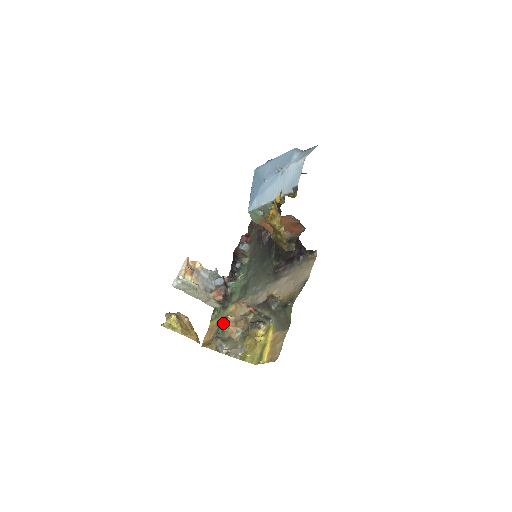
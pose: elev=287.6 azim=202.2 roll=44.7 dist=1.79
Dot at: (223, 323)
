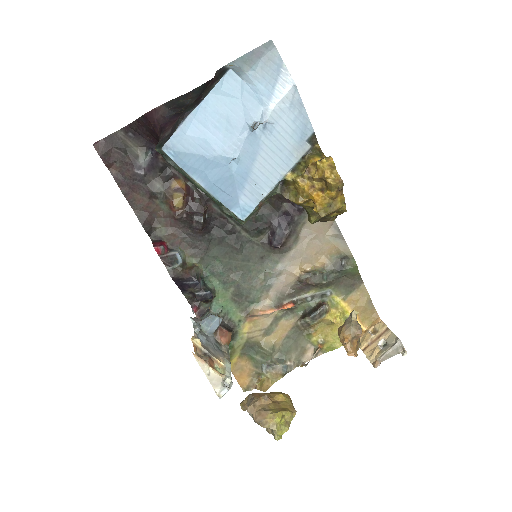
Dot at: (350, 353)
